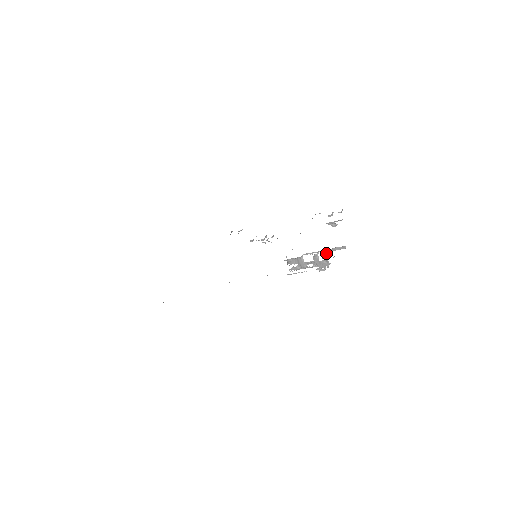
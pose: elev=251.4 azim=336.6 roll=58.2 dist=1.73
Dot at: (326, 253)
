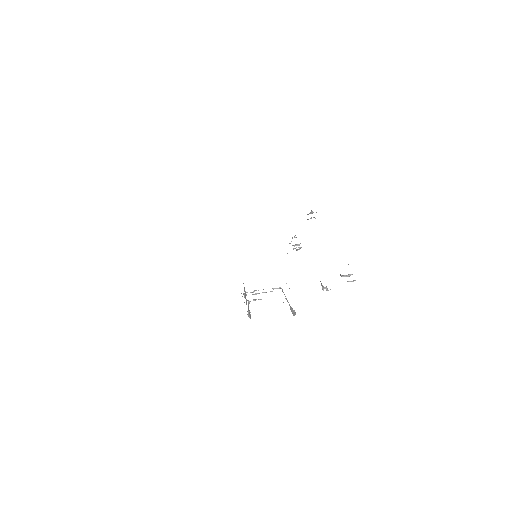
Dot at: occluded
